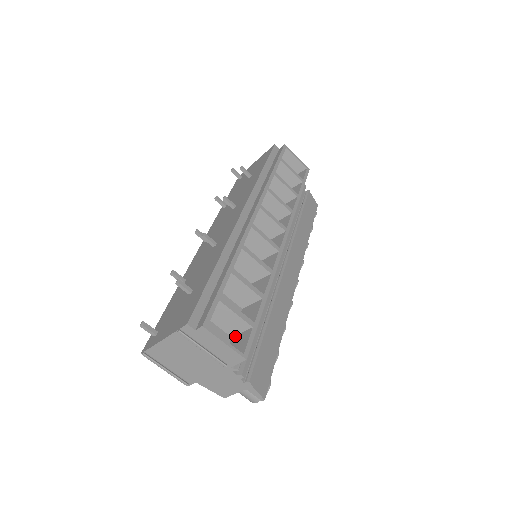
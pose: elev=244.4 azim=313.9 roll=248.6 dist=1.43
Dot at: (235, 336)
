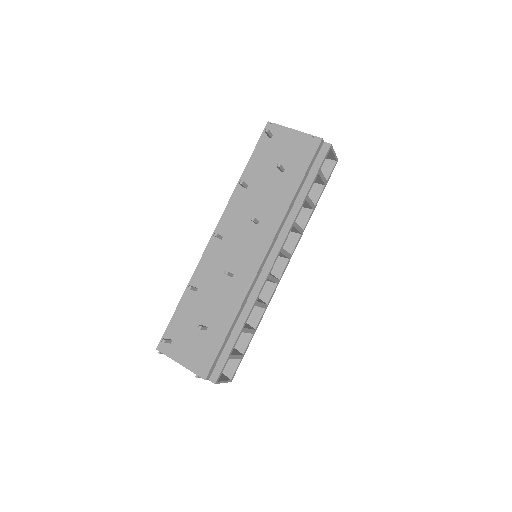
Dot at: occluded
